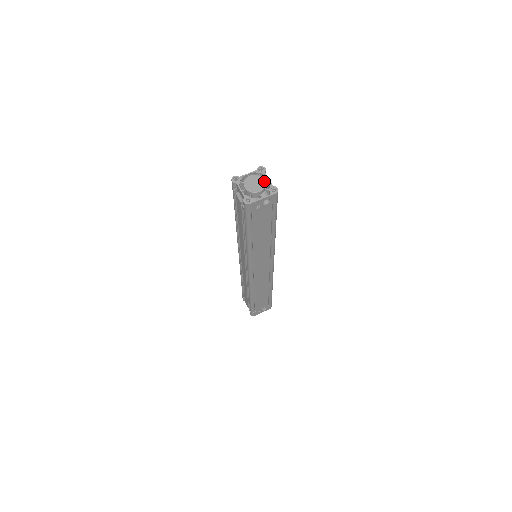
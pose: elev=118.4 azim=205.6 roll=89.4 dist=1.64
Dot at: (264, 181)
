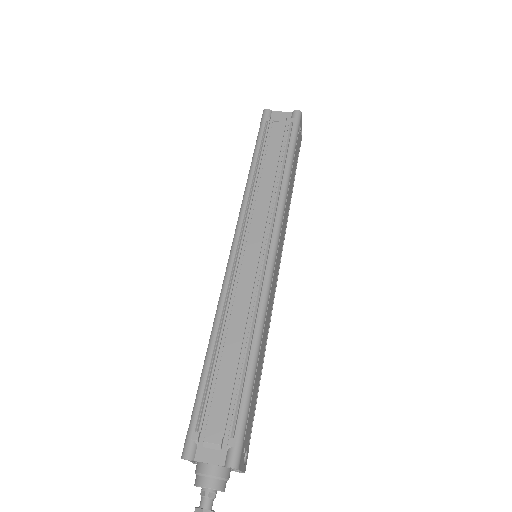
Dot at: occluded
